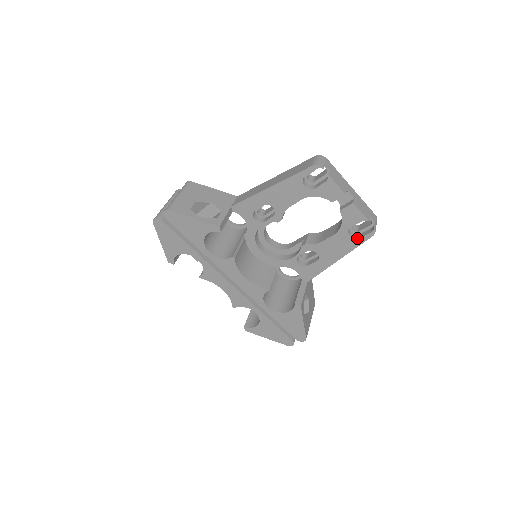
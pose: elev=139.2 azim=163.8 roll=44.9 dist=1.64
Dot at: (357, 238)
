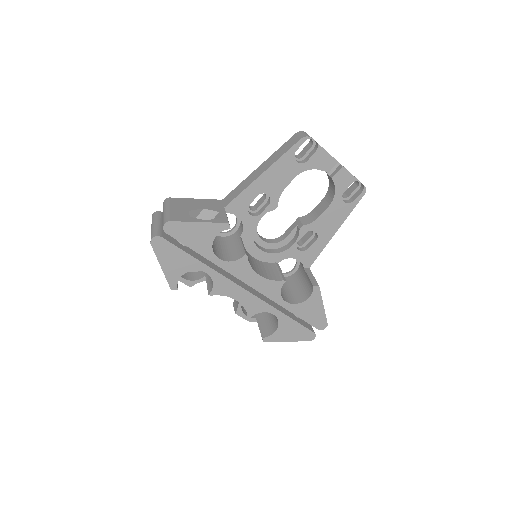
Dot at: (350, 202)
